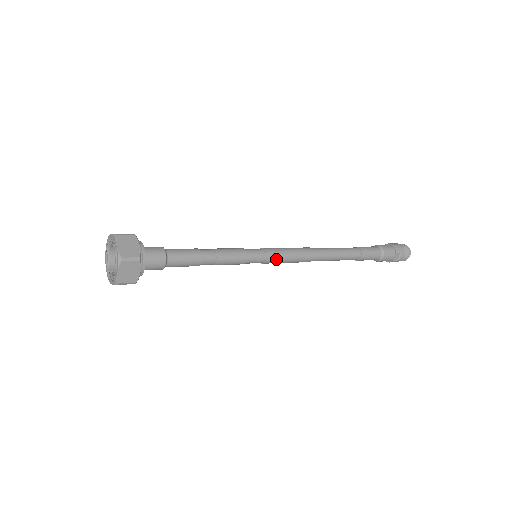
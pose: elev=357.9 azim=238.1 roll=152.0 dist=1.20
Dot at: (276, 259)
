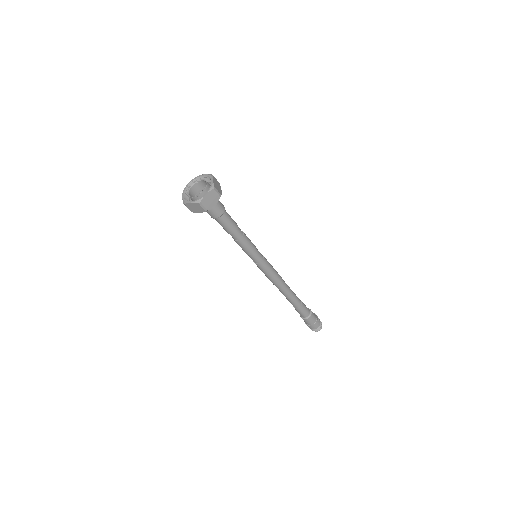
Dot at: (267, 261)
